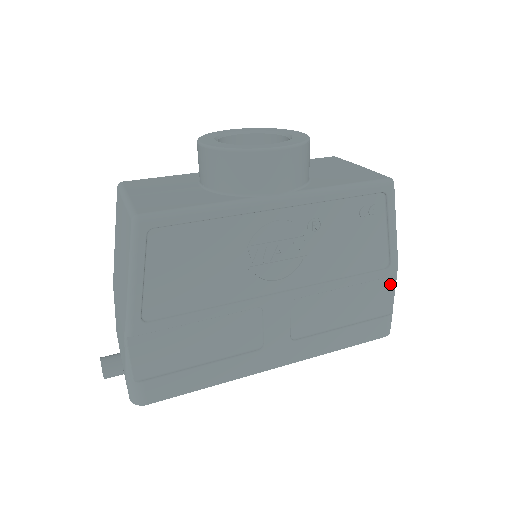
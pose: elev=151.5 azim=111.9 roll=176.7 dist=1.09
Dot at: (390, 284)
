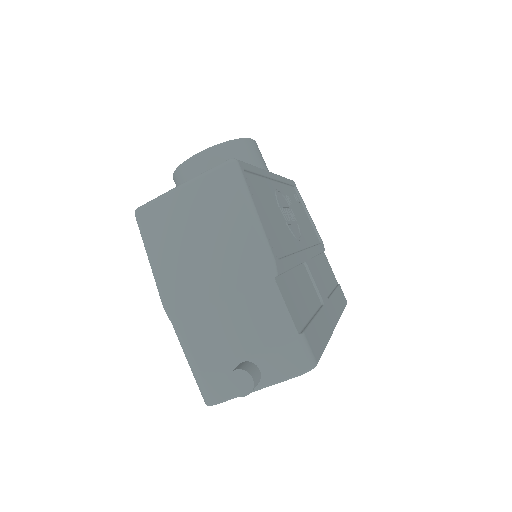
Dot at: (326, 259)
